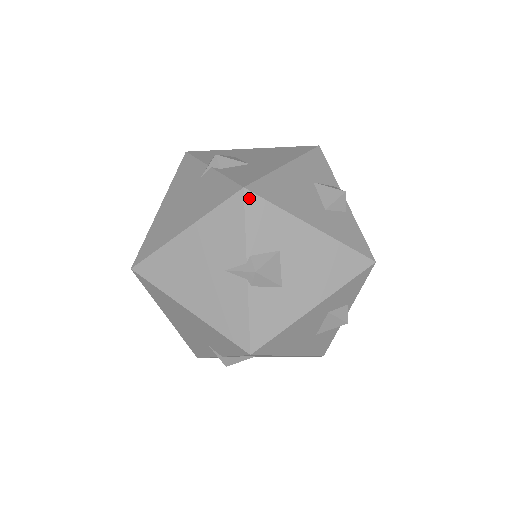
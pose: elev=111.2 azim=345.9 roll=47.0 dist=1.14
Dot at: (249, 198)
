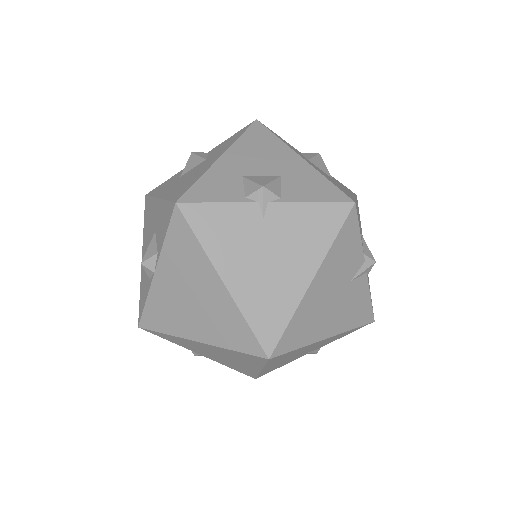
Dot at: (356, 208)
